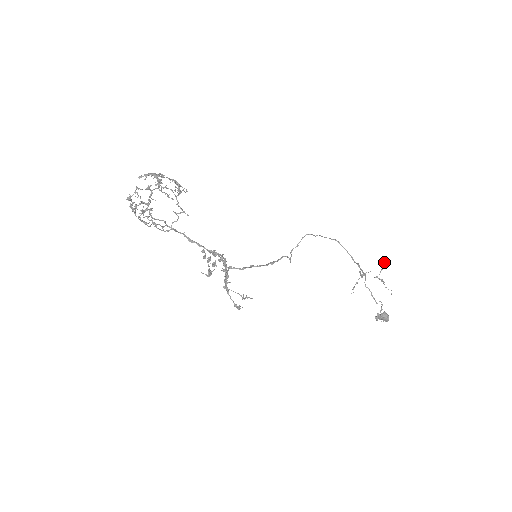
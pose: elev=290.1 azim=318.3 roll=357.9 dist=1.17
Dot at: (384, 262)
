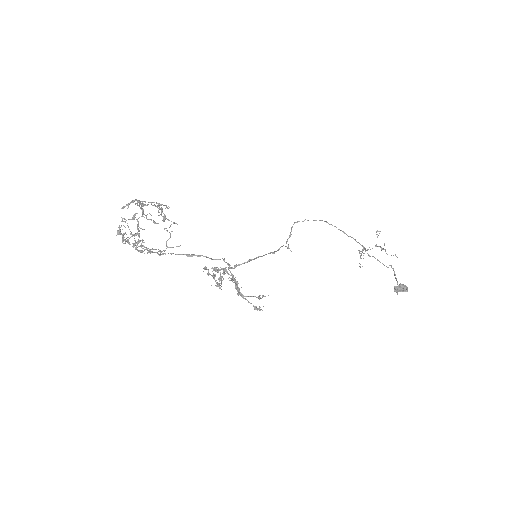
Dot at: (376, 232)
